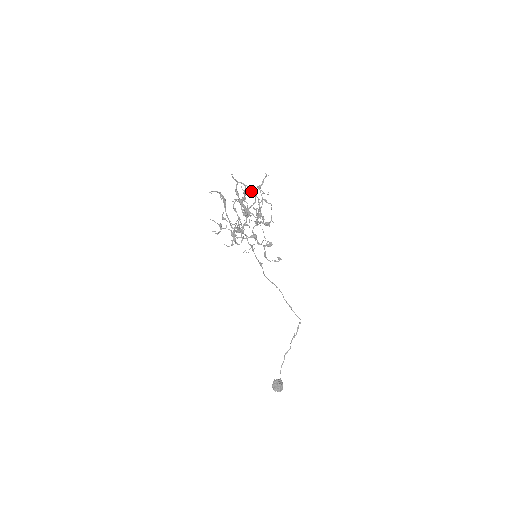
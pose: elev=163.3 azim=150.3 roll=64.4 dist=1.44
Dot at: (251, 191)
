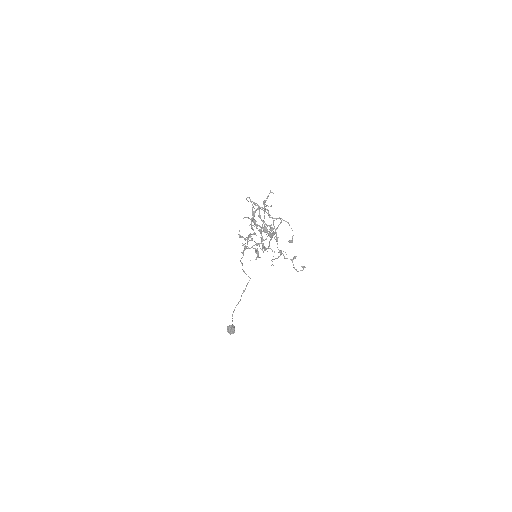
Dot at: (279, 217)
